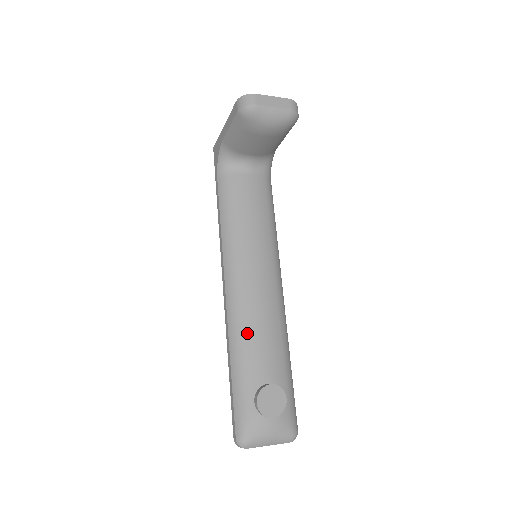
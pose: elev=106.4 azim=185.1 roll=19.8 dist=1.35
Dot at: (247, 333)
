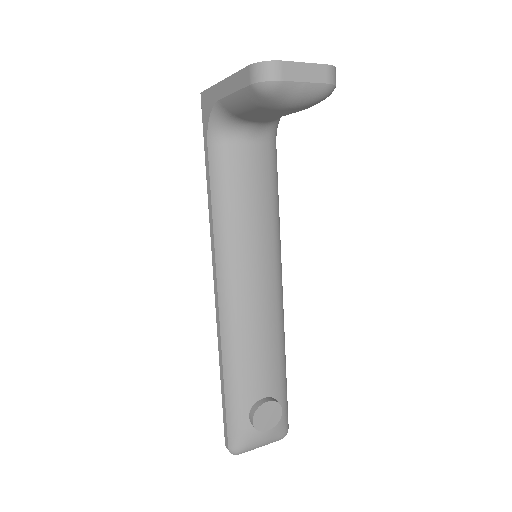
Dot at: (243, 348)
